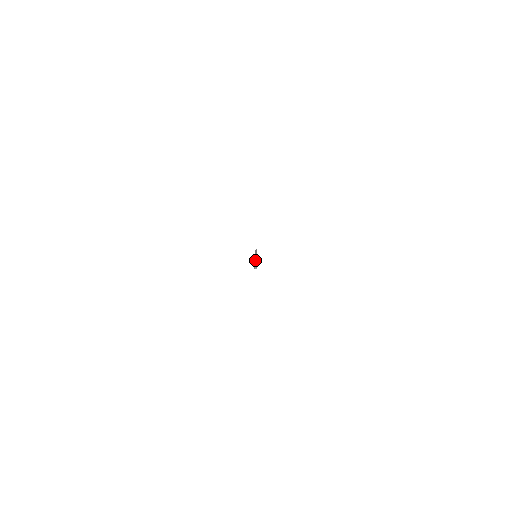
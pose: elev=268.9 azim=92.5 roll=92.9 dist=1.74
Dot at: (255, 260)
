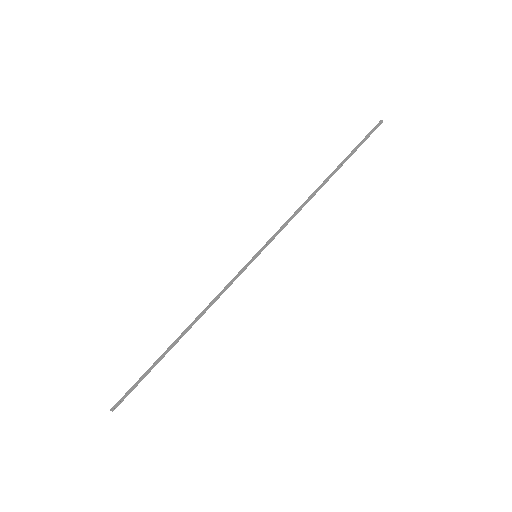
Dot at: (184, 332)
